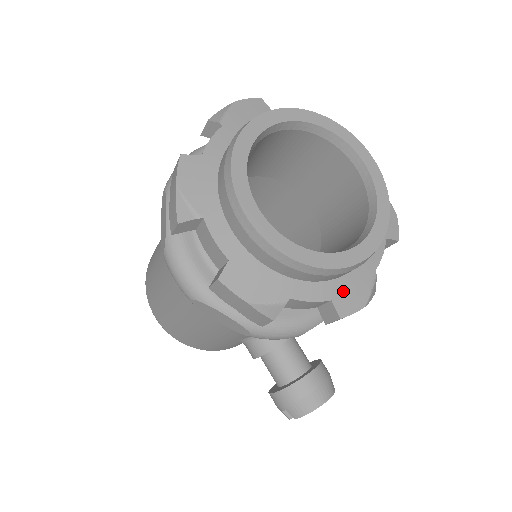
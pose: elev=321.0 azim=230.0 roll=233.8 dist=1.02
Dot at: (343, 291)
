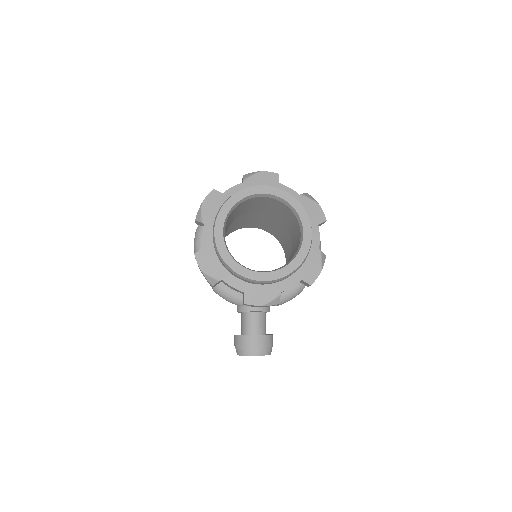
Dot at: (253, 292)
